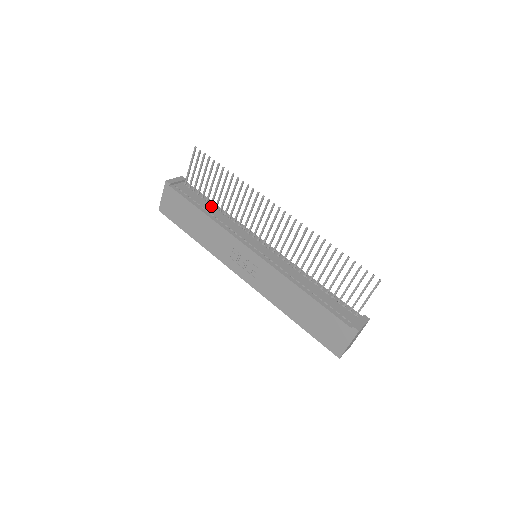
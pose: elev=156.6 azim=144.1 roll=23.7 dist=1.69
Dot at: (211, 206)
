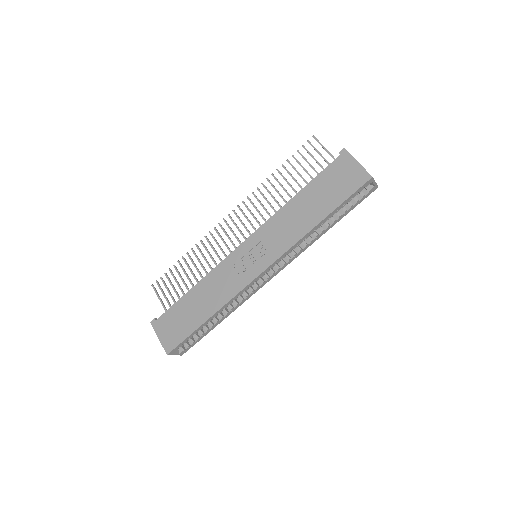
Dot at: occluded
